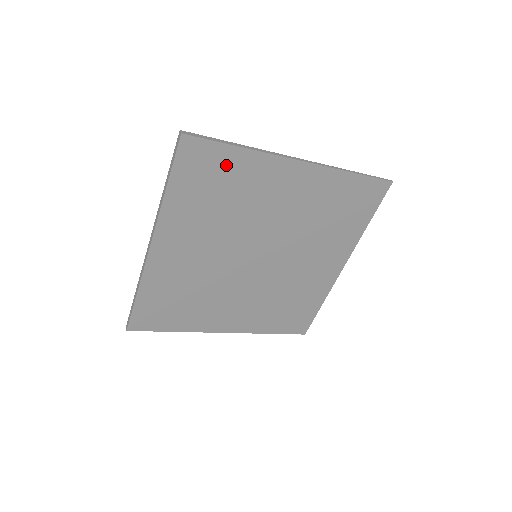
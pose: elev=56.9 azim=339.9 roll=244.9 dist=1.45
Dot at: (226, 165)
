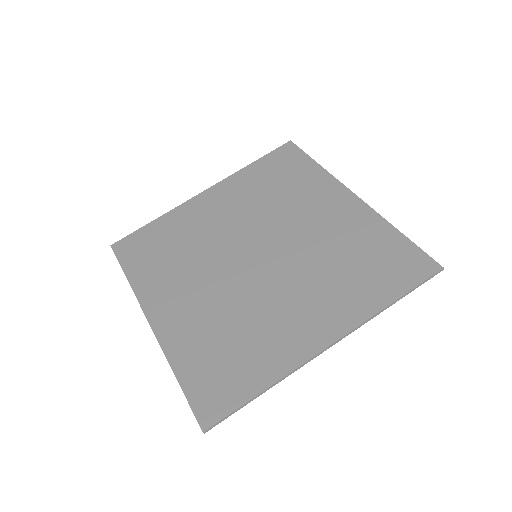
Dot at: (299, 169)
